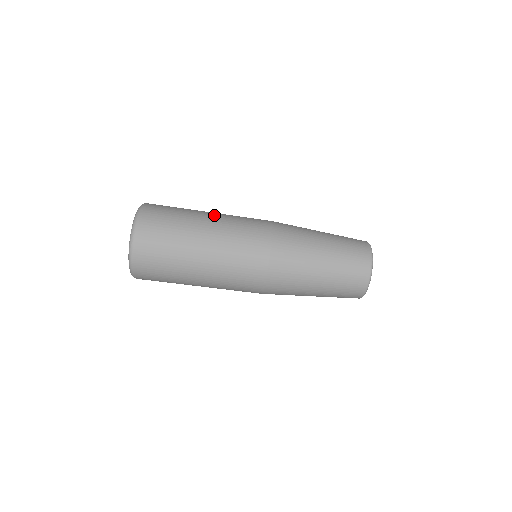
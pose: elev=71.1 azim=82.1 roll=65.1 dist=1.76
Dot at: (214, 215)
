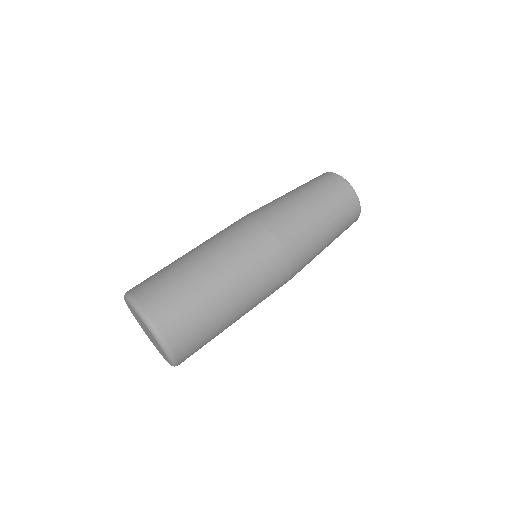
Dot at: (198, 249)
